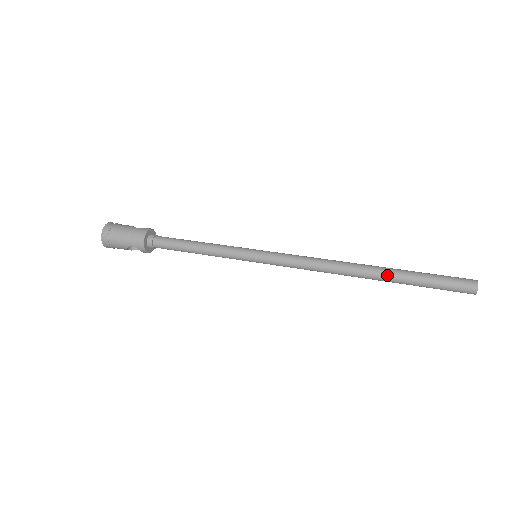
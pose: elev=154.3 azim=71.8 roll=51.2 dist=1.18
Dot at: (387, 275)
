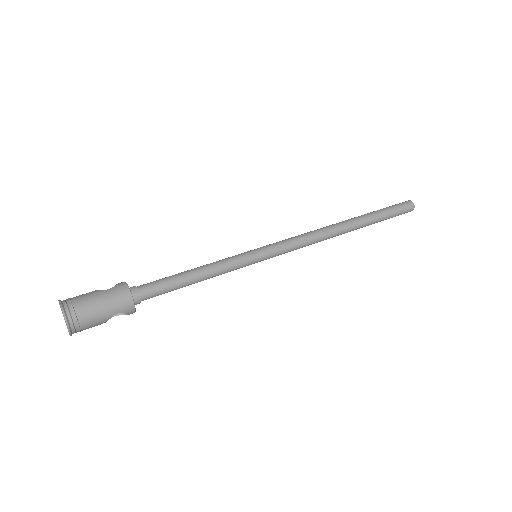
Dot at: (363, 222)
